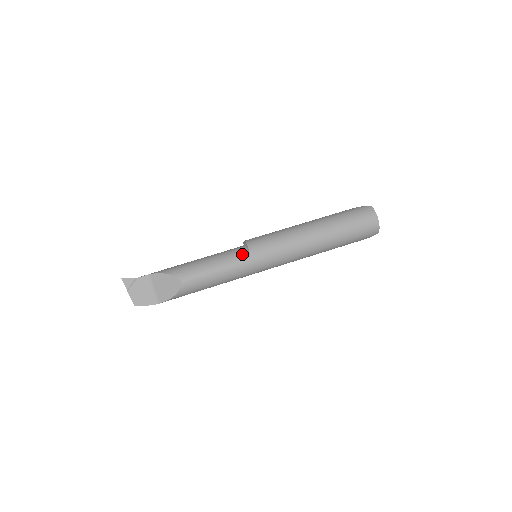
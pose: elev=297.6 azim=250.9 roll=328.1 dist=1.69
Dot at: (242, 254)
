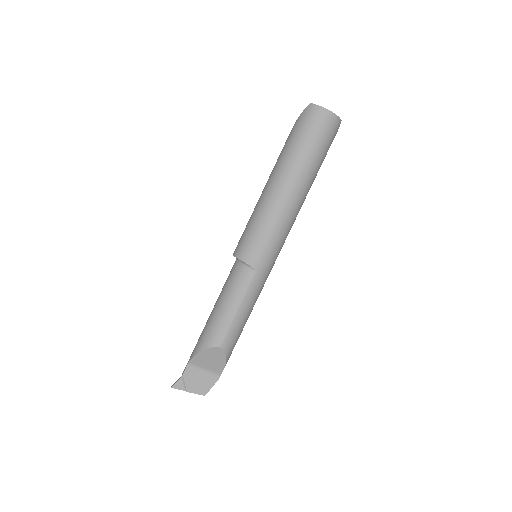
Dot at: (243, 272)
